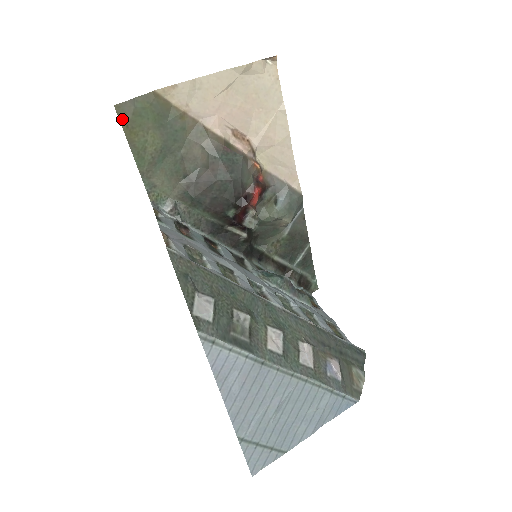
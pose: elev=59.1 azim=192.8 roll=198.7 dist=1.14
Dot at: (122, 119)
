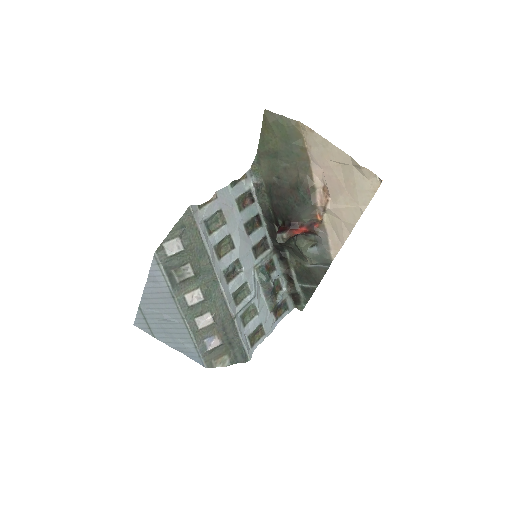
Dot at: (265, 119)
